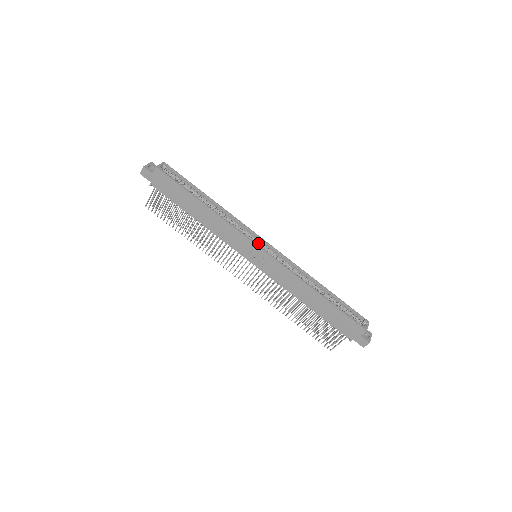
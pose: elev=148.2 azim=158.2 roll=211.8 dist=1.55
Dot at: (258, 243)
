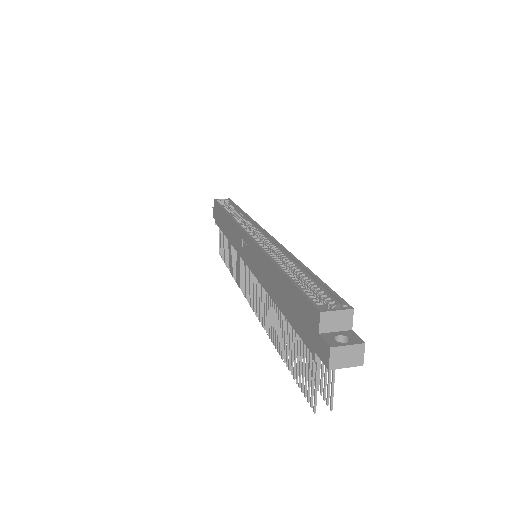
Dot at: (256, 235)
